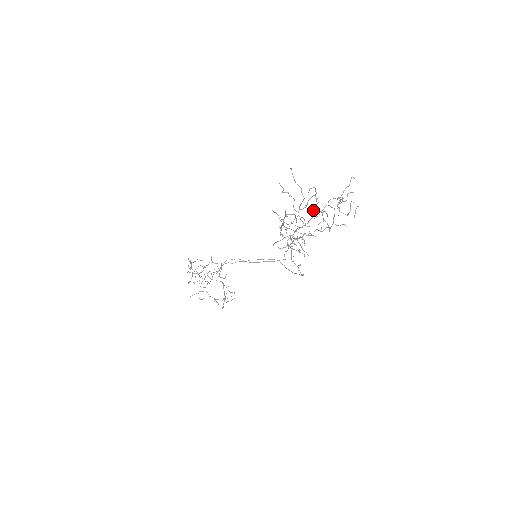
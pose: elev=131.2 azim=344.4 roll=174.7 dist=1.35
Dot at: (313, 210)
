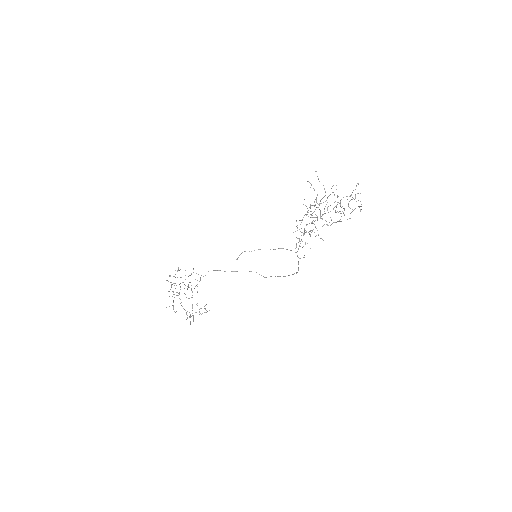
Dot at: occluded
